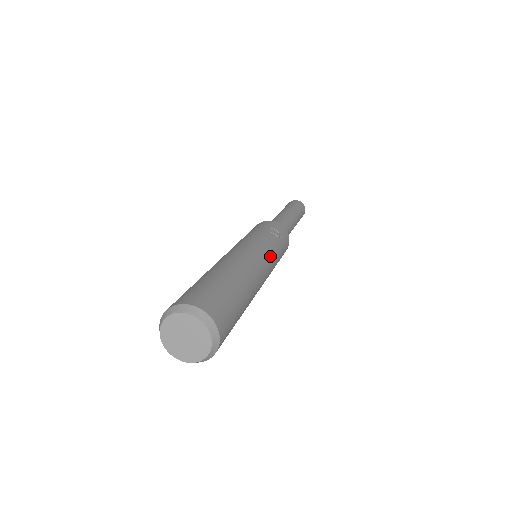
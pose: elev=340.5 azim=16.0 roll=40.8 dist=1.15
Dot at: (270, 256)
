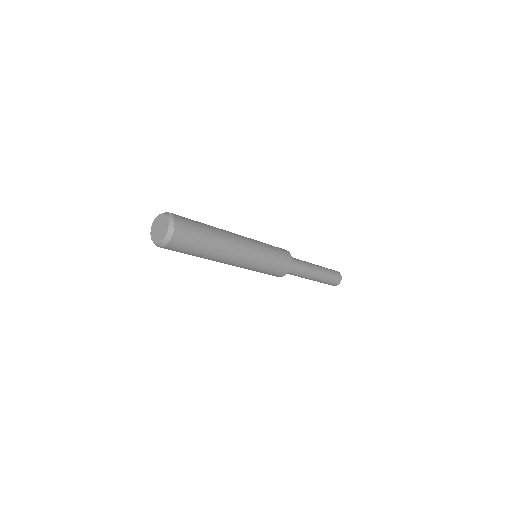
Dot at: (255, 243)
